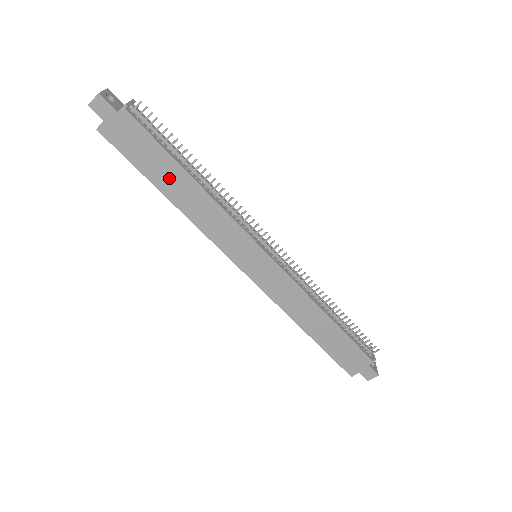
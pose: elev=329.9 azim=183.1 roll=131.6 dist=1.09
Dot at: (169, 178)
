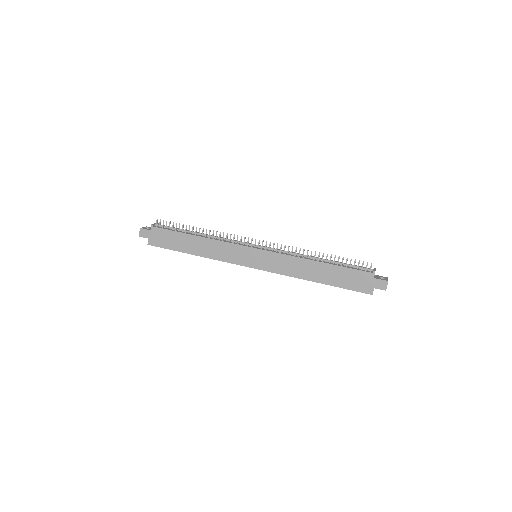
Dot at: (187, 244)
